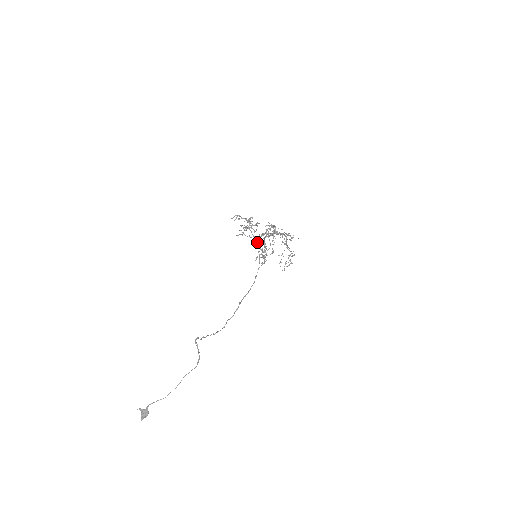
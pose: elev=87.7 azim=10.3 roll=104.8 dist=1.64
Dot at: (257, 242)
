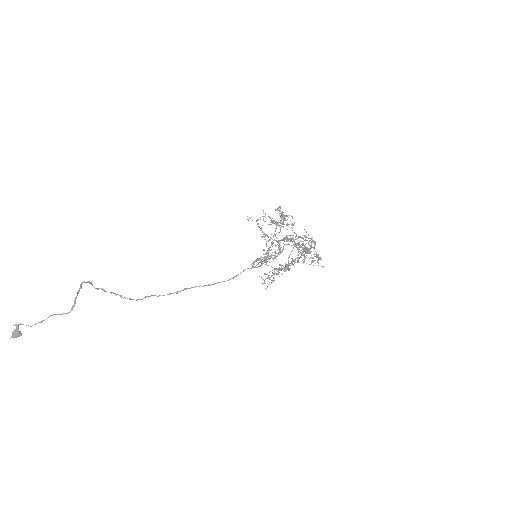
Dot at: (271, 243)
